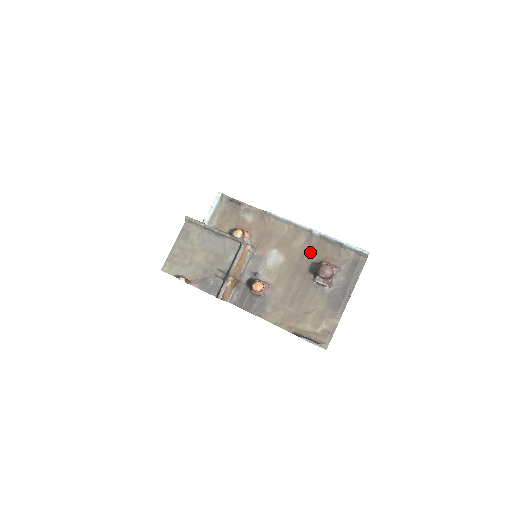
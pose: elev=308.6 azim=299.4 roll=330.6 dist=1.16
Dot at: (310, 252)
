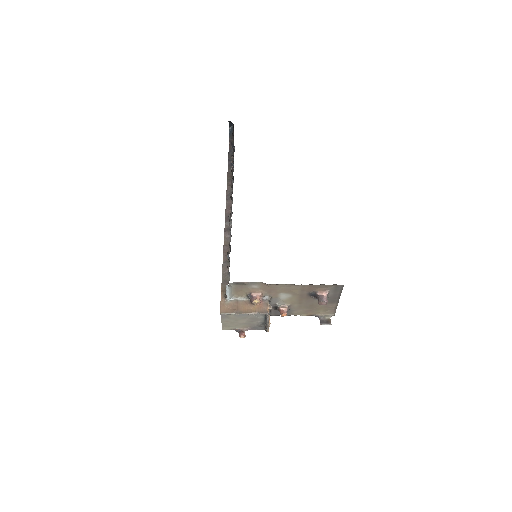
Dot at: (306, 290)
